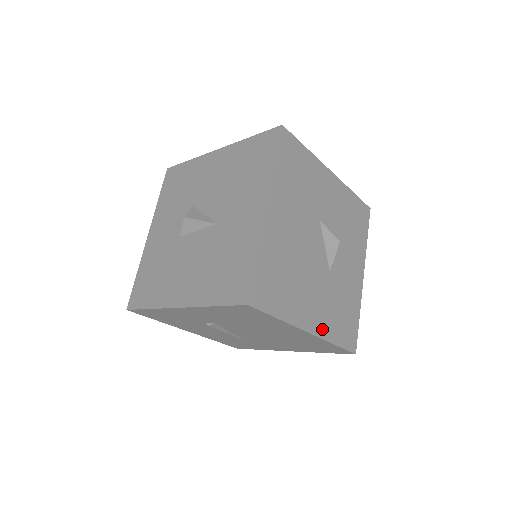
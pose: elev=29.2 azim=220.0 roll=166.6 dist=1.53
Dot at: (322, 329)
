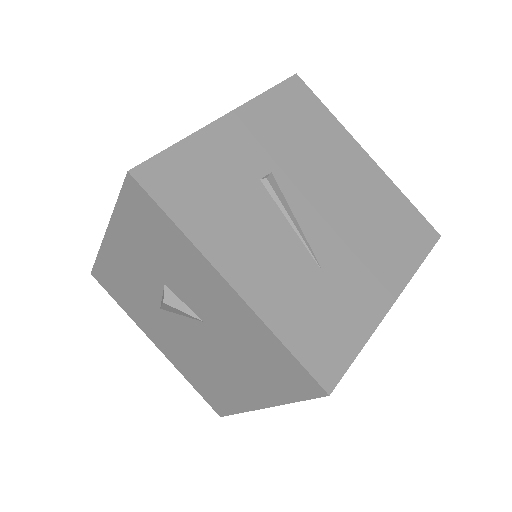
Dot at: occluded
